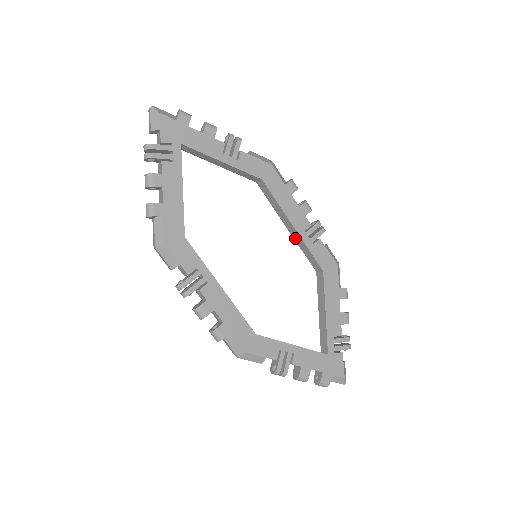
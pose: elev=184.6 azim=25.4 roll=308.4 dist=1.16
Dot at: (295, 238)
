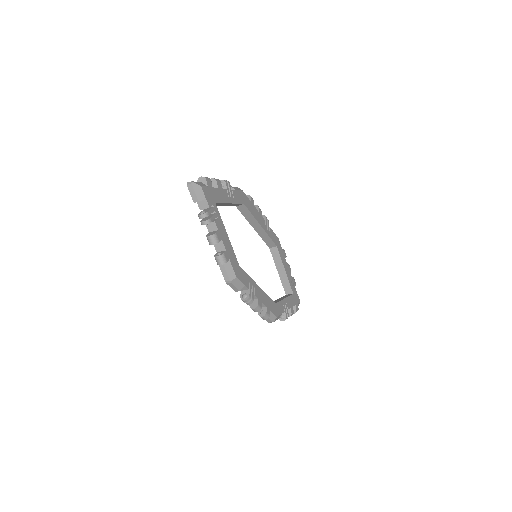
Dot at: (259, 233)
